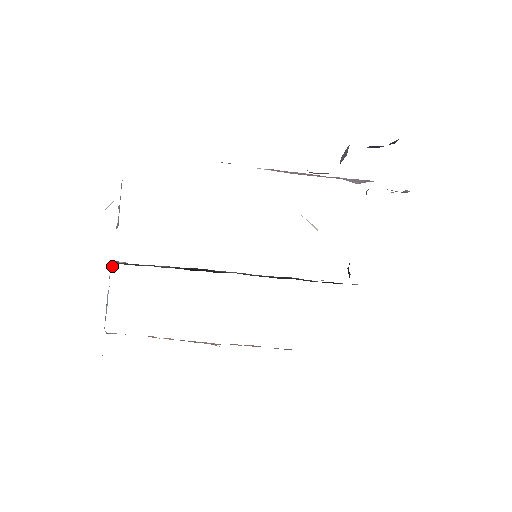
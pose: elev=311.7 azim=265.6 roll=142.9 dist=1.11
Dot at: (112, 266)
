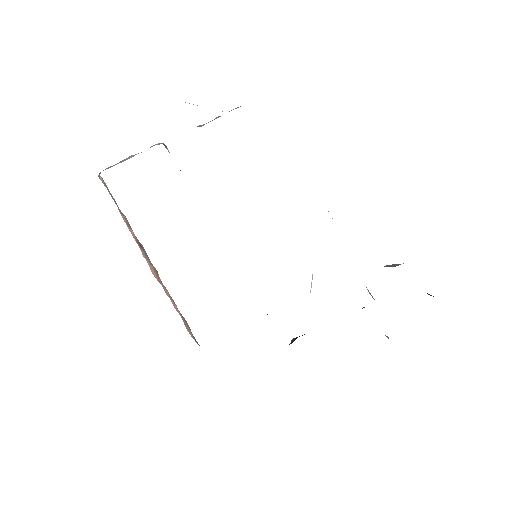
Dot at: occluded
